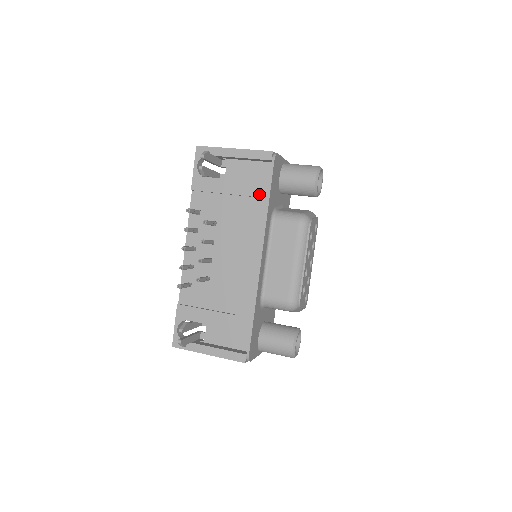
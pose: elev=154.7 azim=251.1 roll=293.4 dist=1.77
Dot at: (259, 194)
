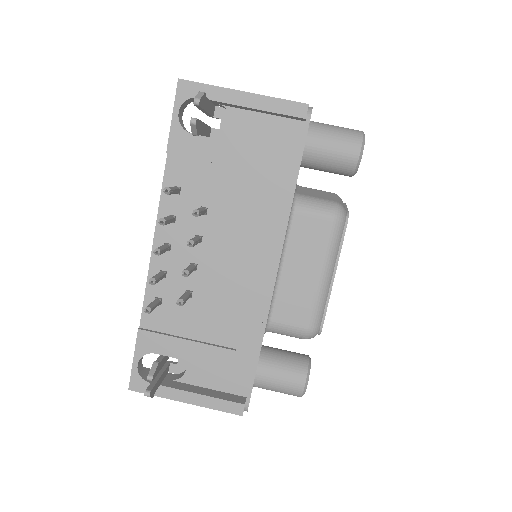
Dot at: (281, 171)
